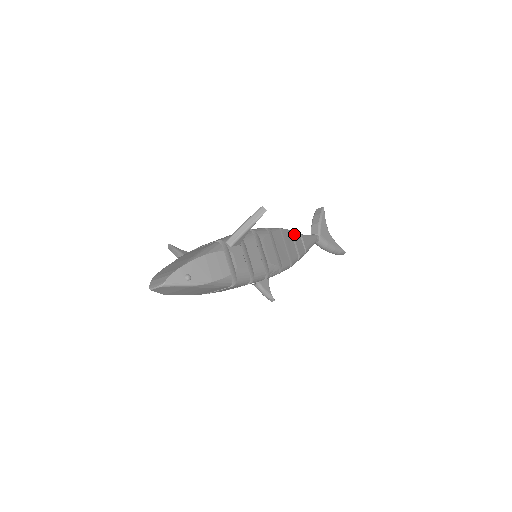
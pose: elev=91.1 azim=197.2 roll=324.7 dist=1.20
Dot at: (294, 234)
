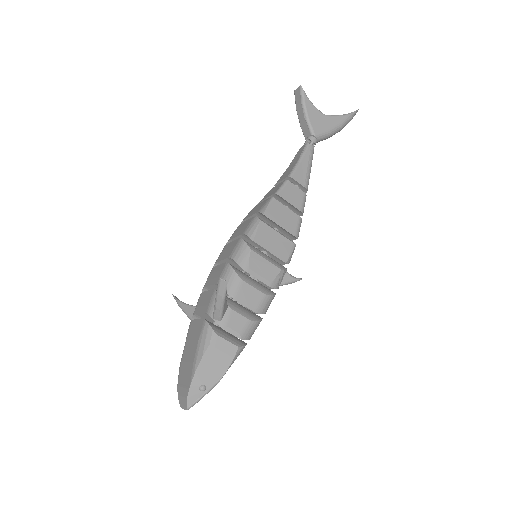
Dot at: (281, 193)
